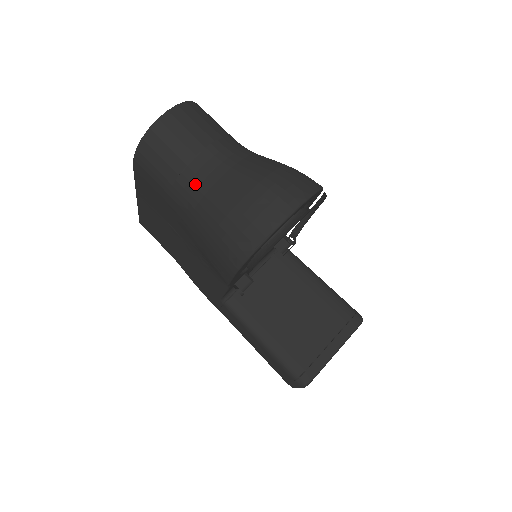
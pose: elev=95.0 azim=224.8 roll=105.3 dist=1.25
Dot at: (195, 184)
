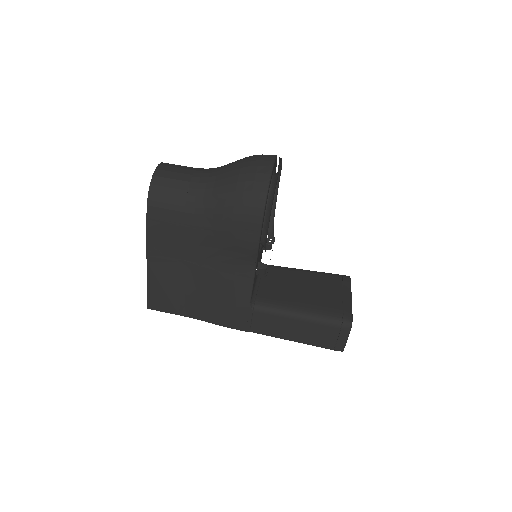
Dot at: (202, 188)
